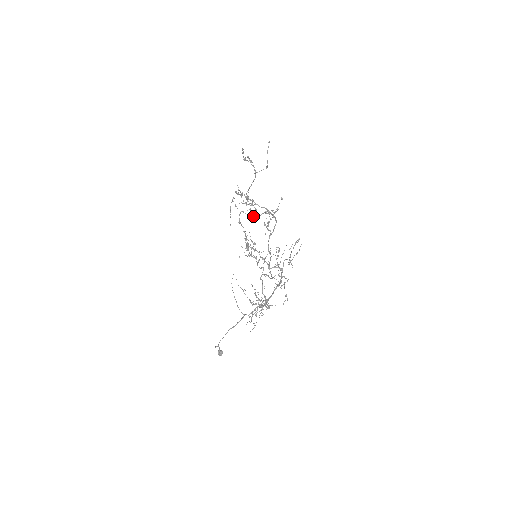
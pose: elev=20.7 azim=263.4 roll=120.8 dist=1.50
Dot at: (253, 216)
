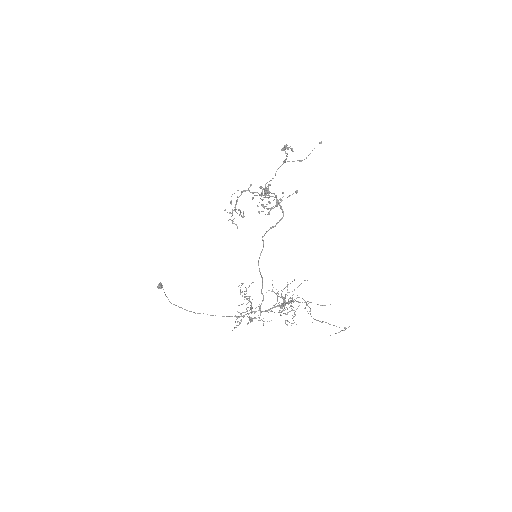
Dot at: (255, 192)
